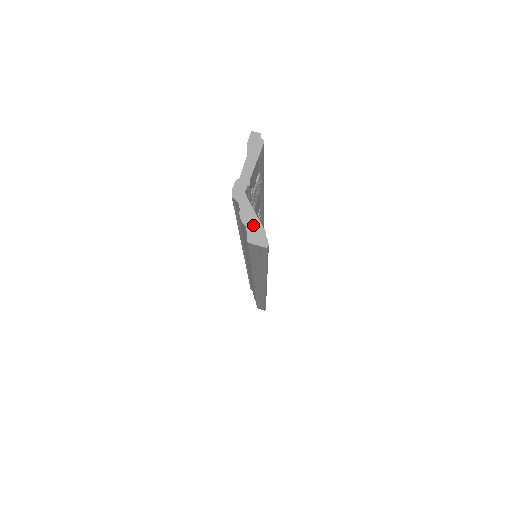
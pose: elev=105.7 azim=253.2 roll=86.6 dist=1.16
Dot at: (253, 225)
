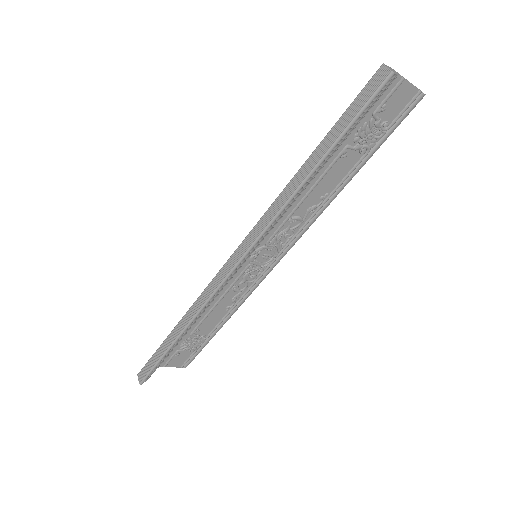
Dot at: (392, 70)
